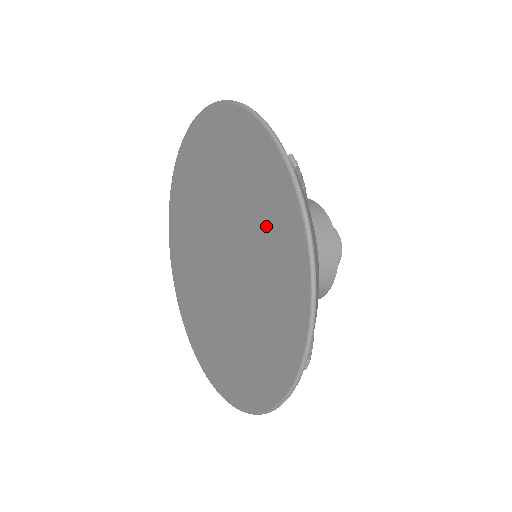
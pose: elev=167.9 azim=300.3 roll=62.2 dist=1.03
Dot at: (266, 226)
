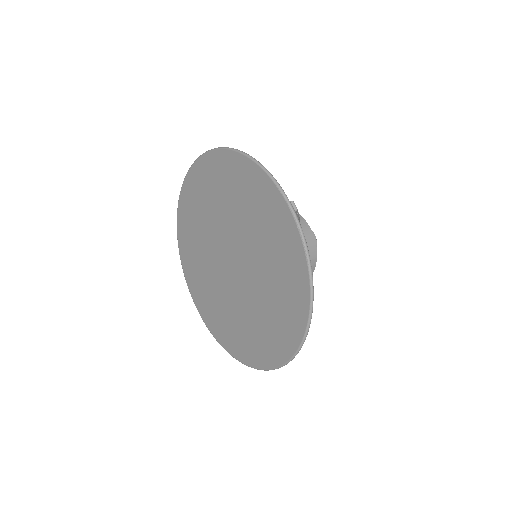
Dot at: (275, 249)
